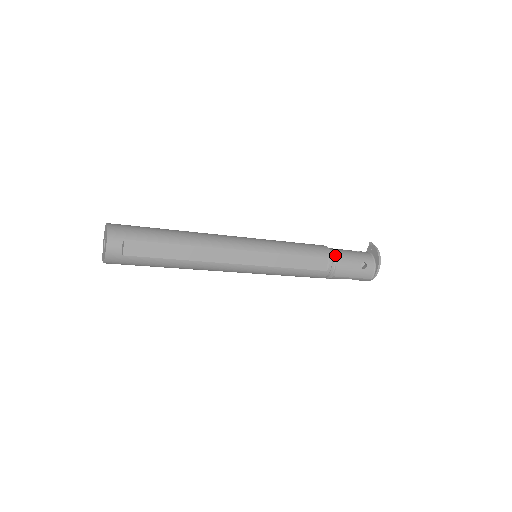
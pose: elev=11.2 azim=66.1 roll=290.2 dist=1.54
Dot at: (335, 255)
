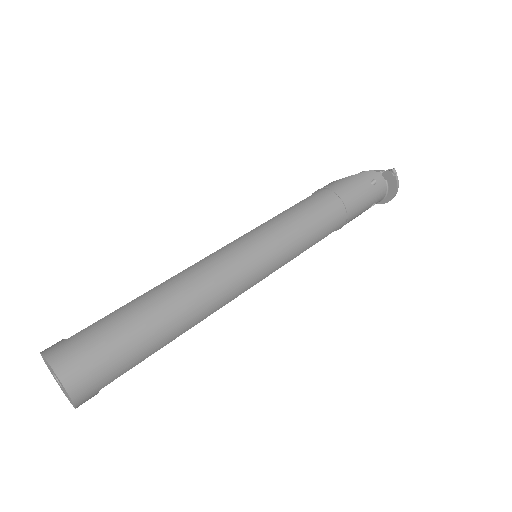
Dot at: (349, 216)
